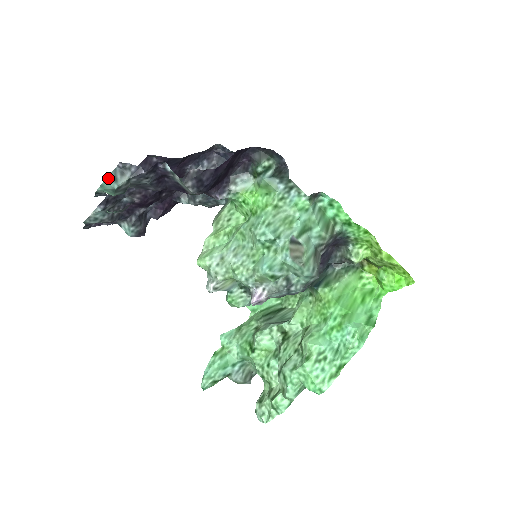
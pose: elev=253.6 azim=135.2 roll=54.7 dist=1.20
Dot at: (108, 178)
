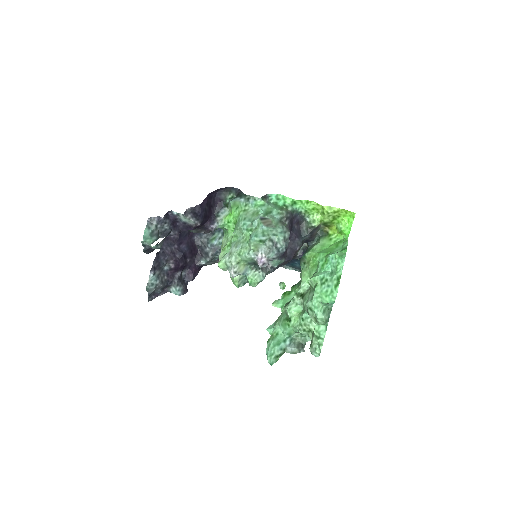
Dot at: (145, 230)
